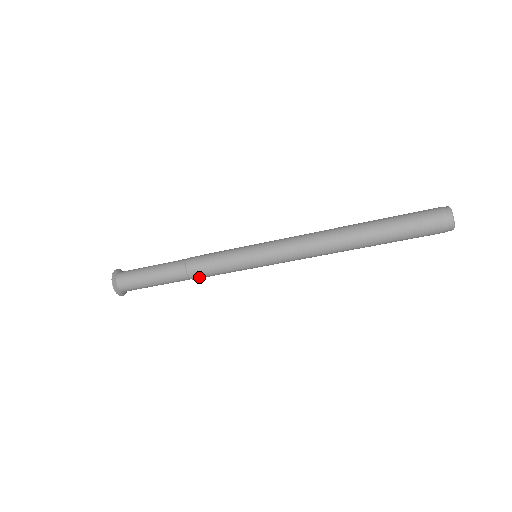
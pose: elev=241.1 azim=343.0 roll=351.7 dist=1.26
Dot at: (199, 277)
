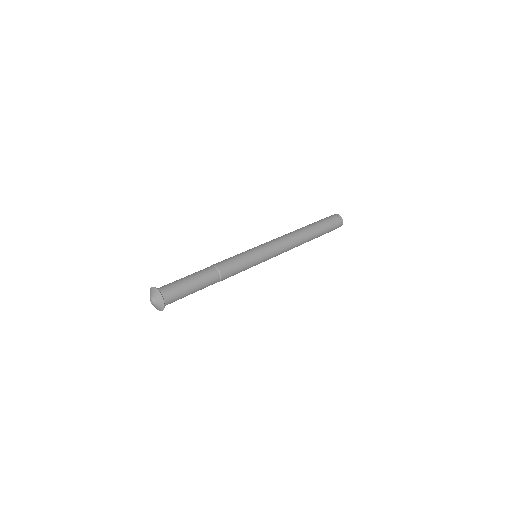
Dot at: (226, 272)
